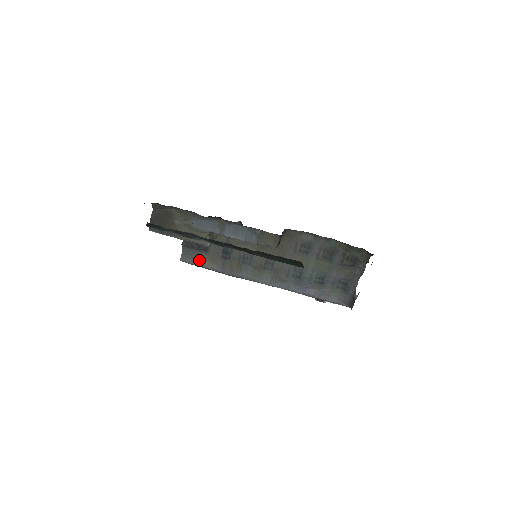
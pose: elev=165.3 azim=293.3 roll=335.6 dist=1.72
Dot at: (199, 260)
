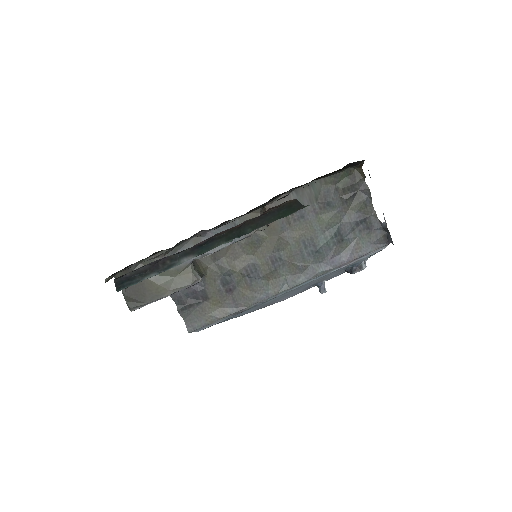
Dot at: (207, 315)
